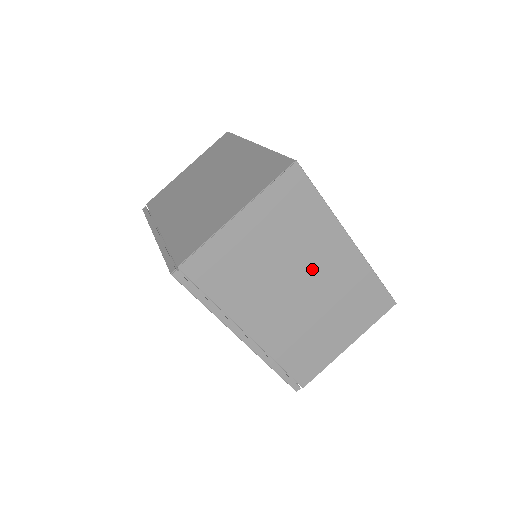
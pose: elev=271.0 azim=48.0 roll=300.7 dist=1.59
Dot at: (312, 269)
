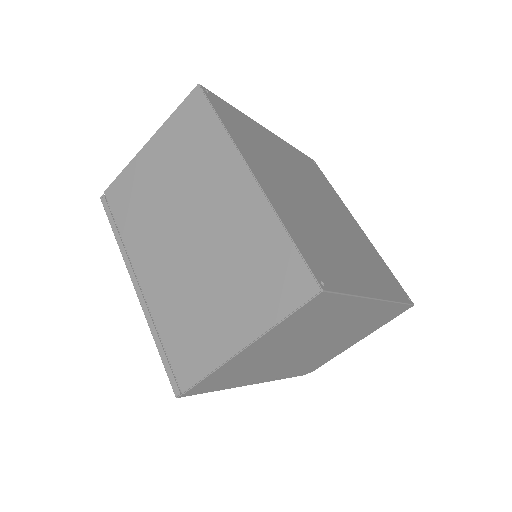
Dot at: (330, 331)
